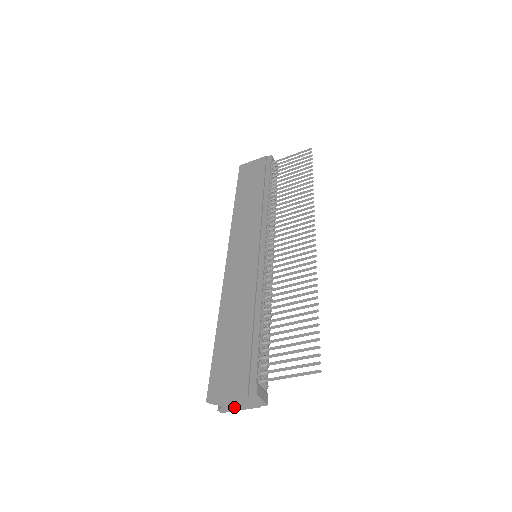
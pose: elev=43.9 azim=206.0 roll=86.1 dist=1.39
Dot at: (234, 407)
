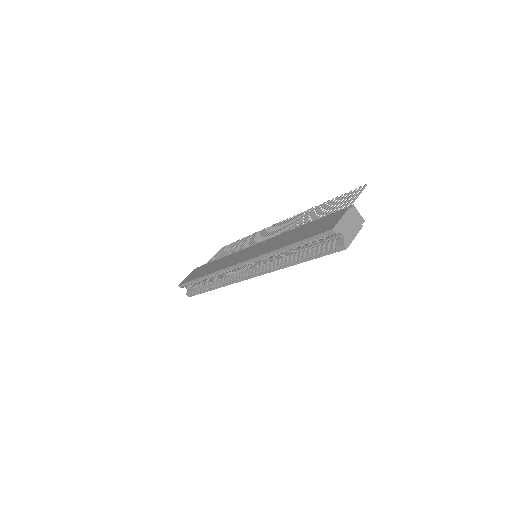
Dot at: (350, 233)
